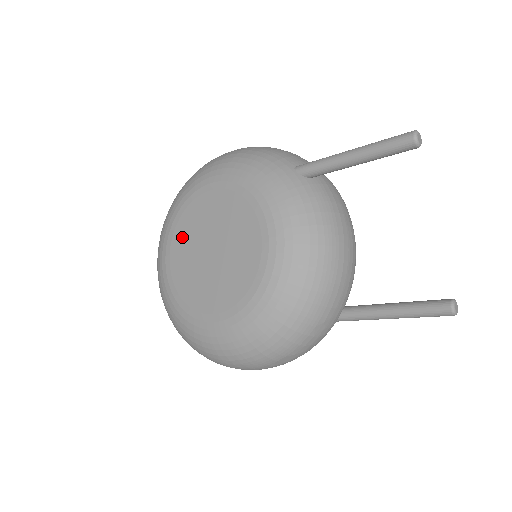
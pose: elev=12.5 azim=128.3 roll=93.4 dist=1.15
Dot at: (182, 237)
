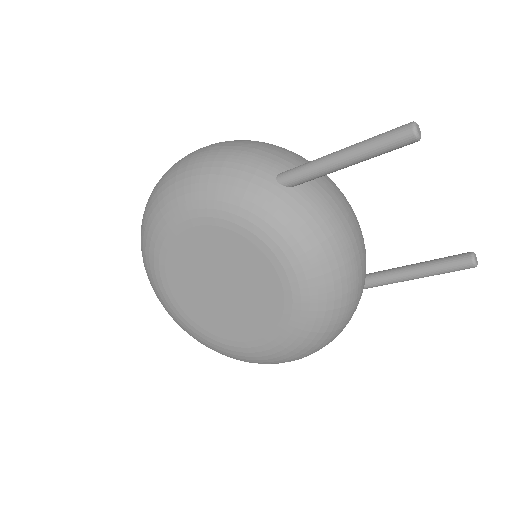
Dot at: (179, 277)
